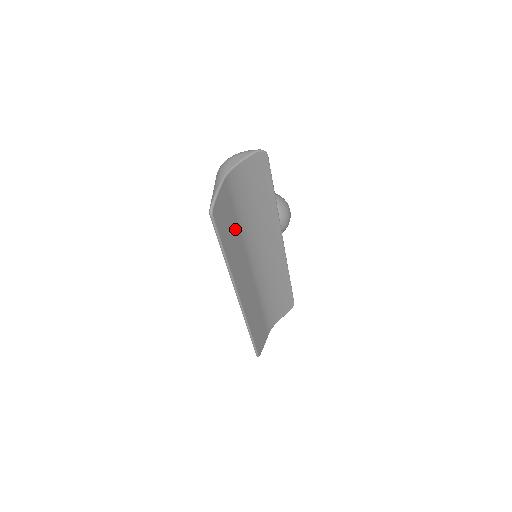
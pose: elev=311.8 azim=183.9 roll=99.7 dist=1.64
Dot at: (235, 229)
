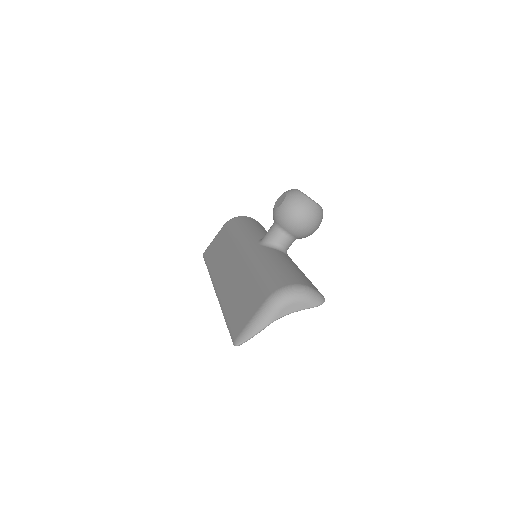
Dot at: occluded
